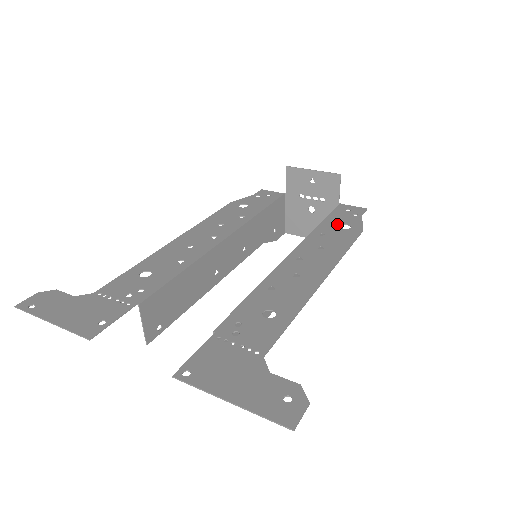
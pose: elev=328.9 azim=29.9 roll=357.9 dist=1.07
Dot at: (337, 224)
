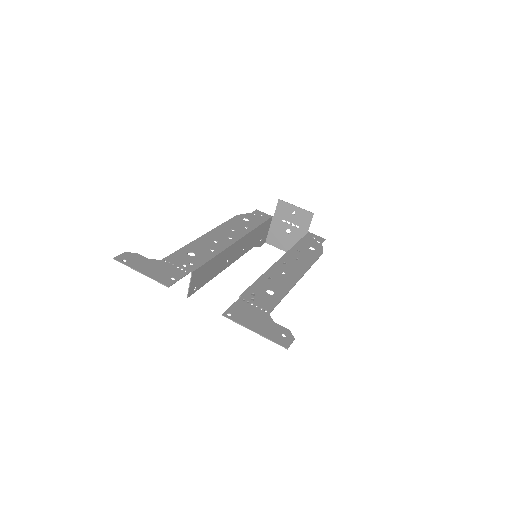
Dot at: (307, 246)
